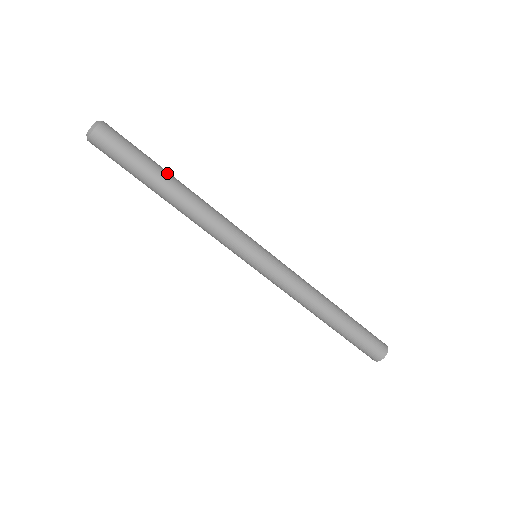
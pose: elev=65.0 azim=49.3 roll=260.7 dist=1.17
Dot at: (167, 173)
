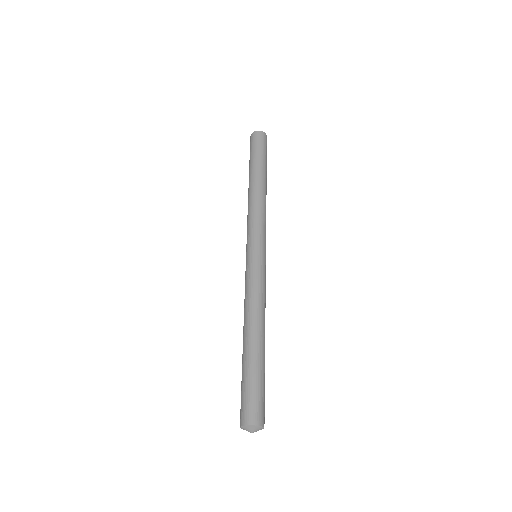
Dot at: (266, 178)
